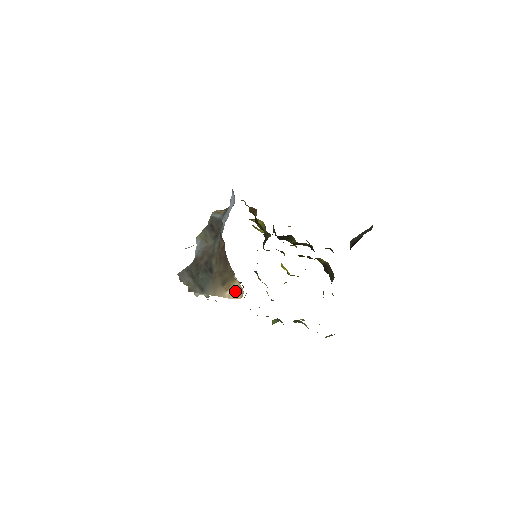
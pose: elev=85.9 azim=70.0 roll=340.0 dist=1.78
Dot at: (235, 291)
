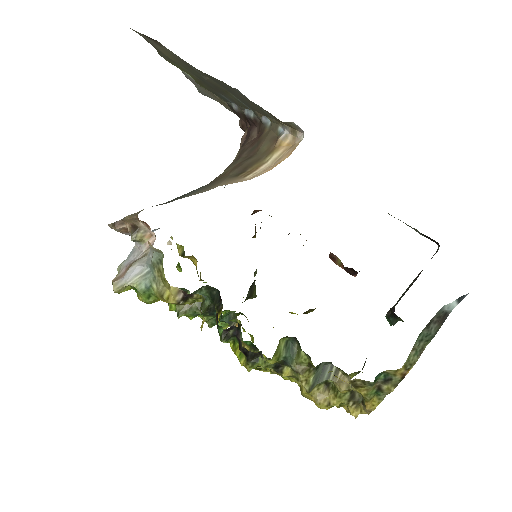
Dot at: (270, 165)
